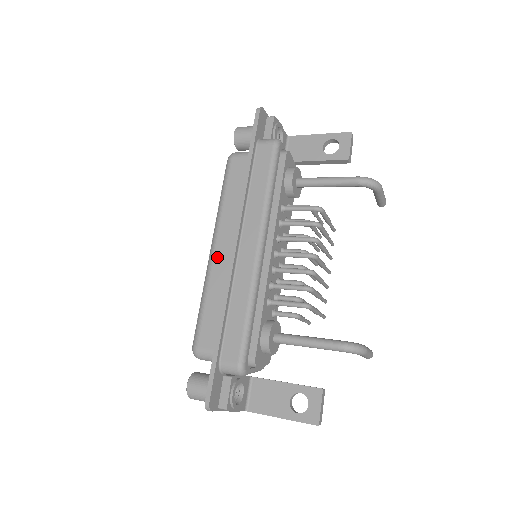
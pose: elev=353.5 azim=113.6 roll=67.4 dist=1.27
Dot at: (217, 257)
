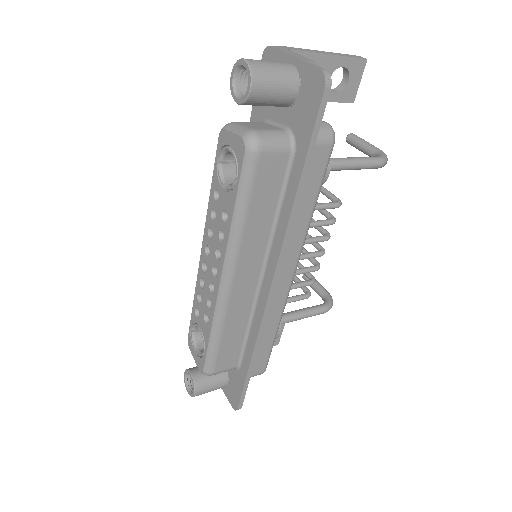
Dot at: (236, 291)
